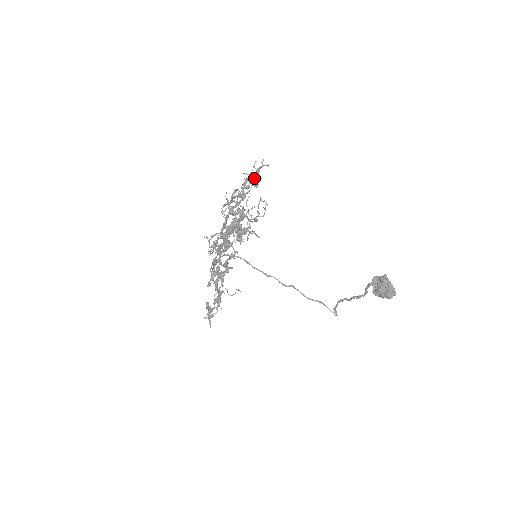
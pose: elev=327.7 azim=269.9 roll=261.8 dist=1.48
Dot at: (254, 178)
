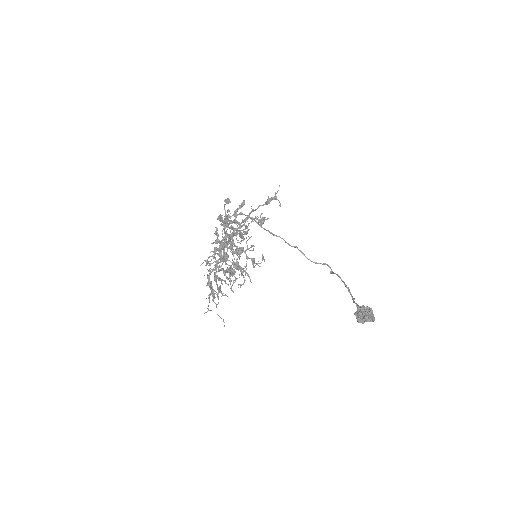
Dot at: (253, 246)
